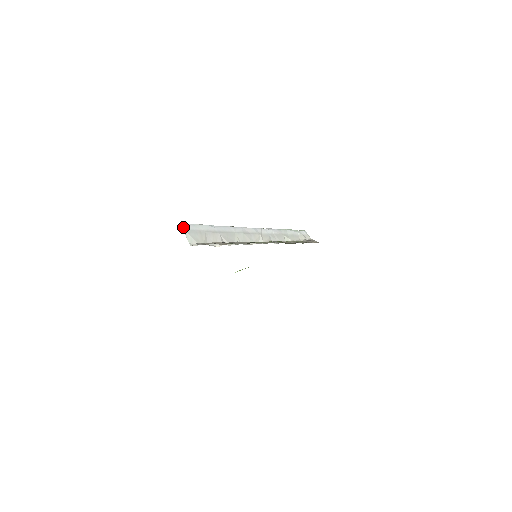
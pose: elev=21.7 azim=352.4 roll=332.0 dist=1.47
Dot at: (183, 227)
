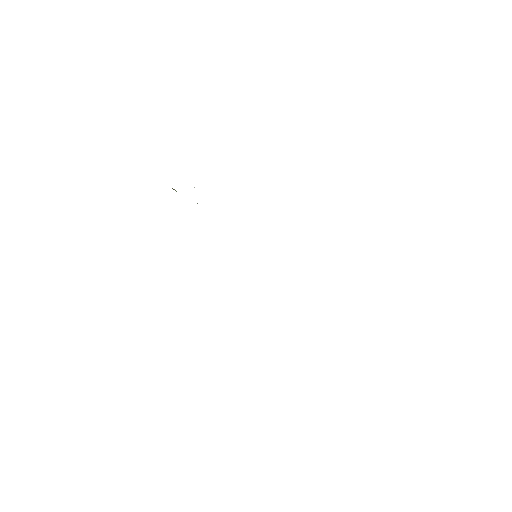
Dot at: occluded
